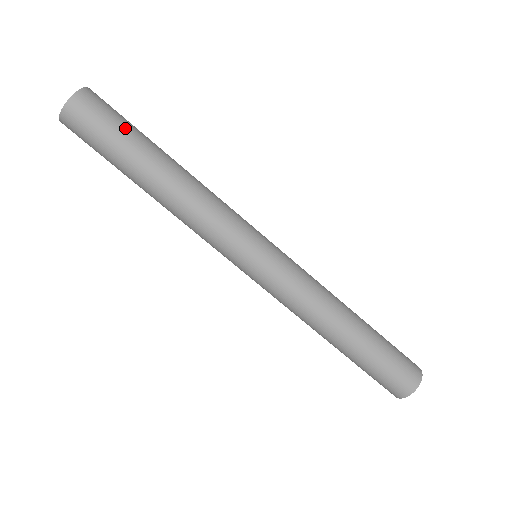
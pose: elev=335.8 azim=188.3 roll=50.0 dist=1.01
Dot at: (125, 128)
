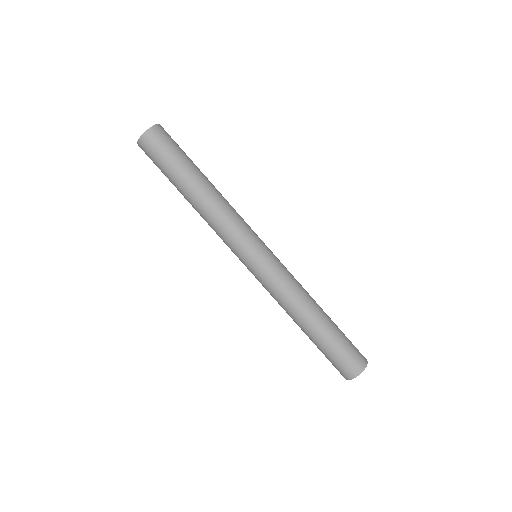
Dot at: (185, 153)
